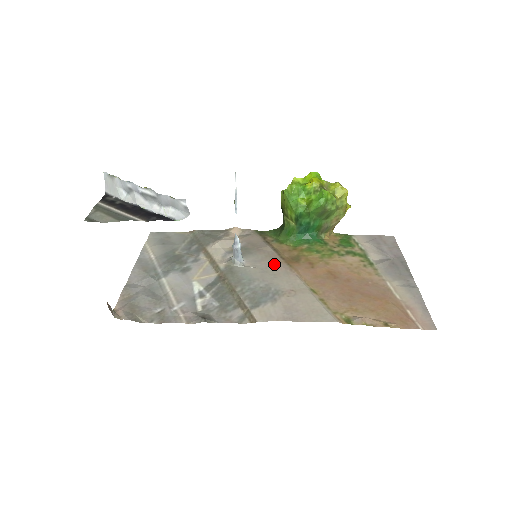
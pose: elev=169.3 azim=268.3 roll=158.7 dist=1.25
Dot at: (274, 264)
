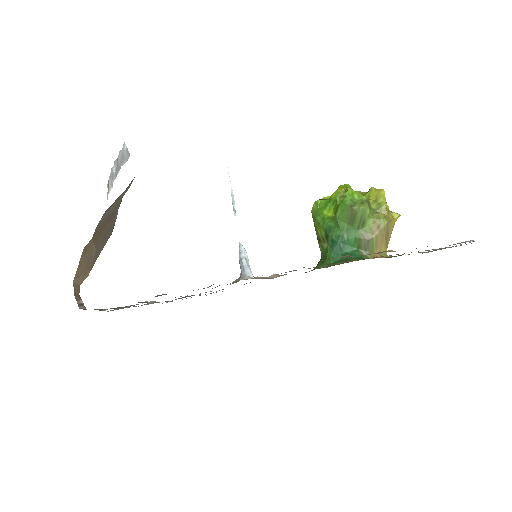
Dot at: occluded
